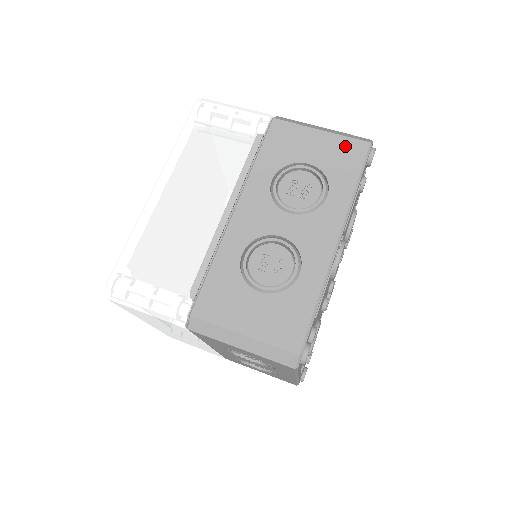
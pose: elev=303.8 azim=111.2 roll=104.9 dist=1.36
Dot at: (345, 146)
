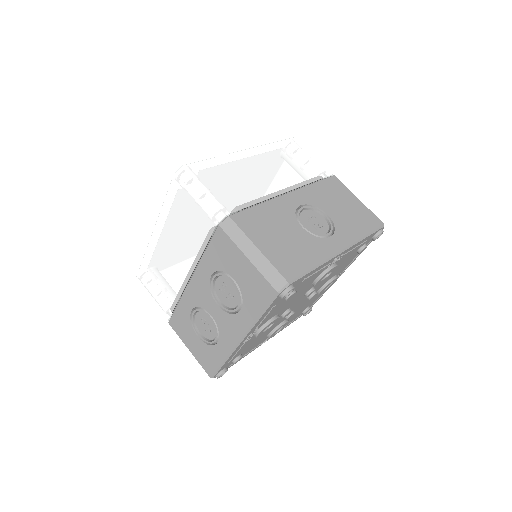
Dot at: (260, 283)
